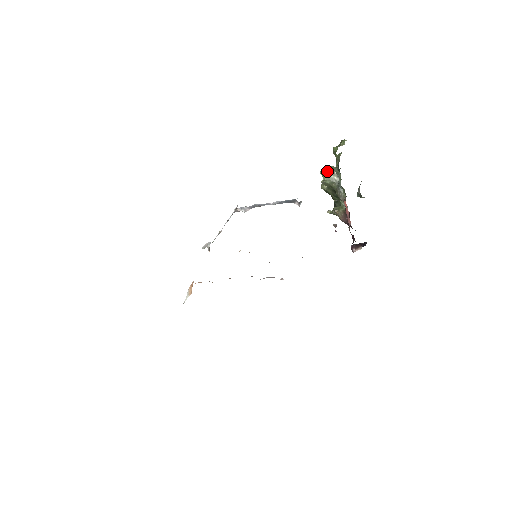
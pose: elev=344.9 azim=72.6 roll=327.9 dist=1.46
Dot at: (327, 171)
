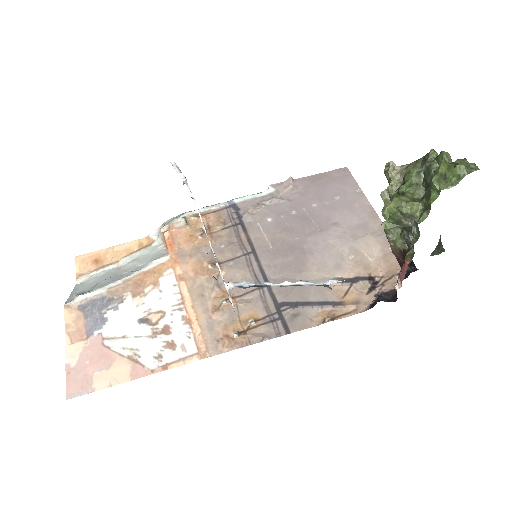
Dot at: (400, 216)
